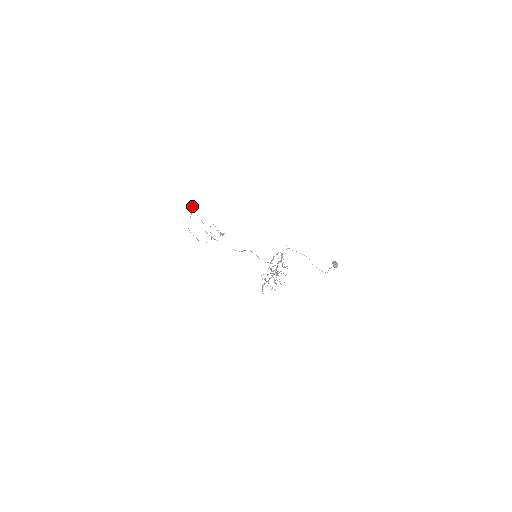
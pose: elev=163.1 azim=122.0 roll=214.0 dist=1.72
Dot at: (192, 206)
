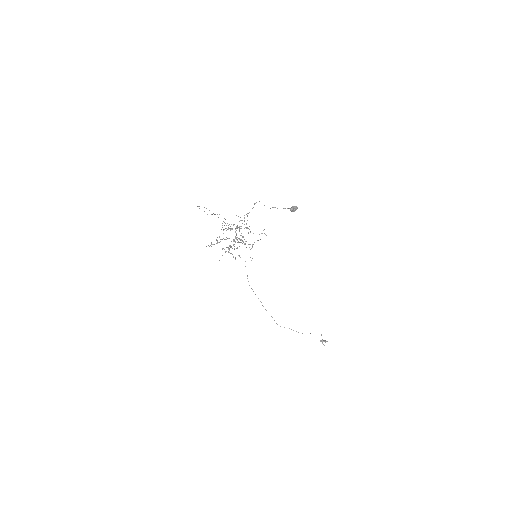
Dot at: occluded
